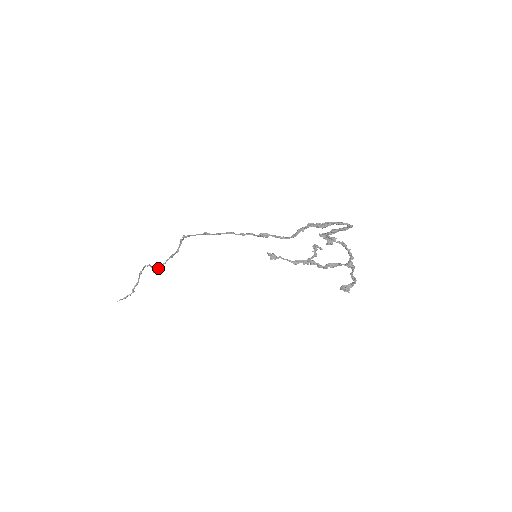
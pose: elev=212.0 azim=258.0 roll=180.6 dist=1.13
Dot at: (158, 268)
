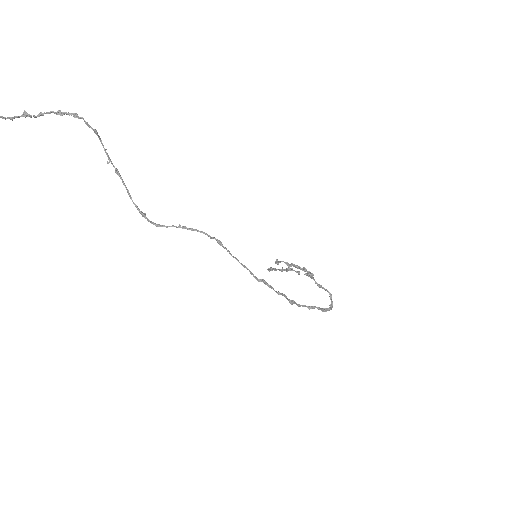
Dot at: (154, 224)
